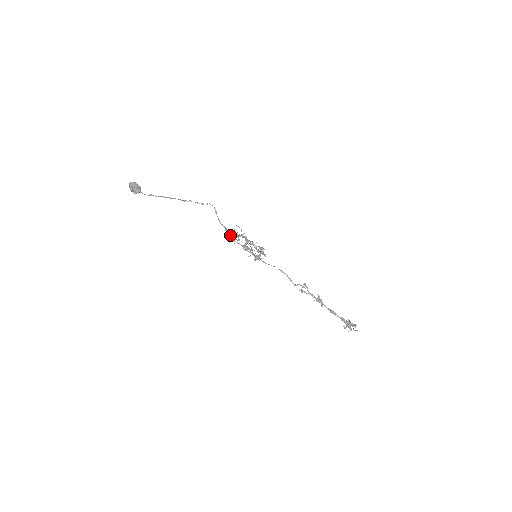
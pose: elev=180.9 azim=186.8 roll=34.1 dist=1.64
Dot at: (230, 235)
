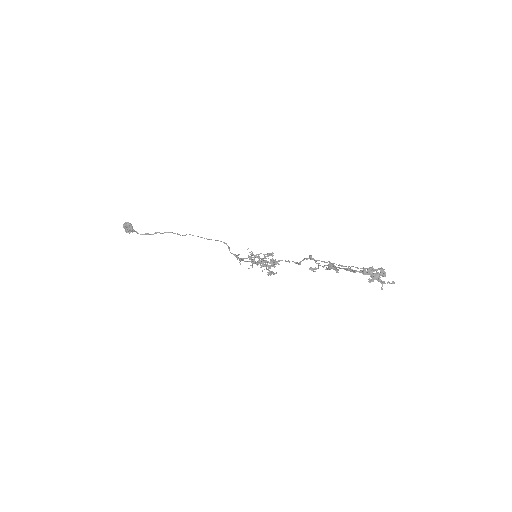
Dot at: (238, 258)
